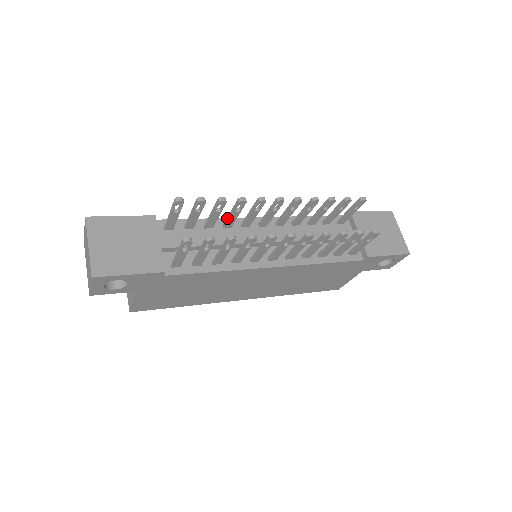
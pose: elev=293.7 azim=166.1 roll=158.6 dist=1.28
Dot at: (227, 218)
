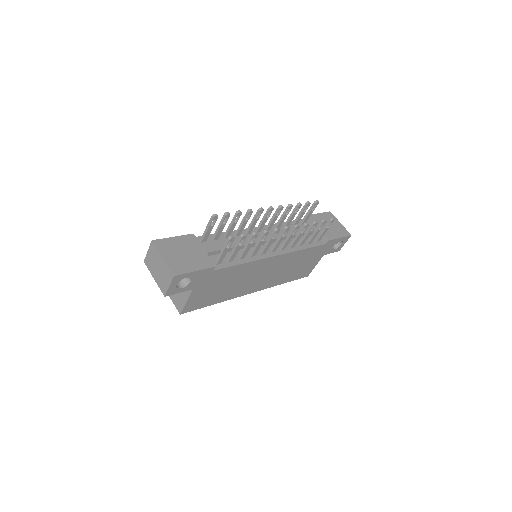
Dot at: (238, 228)
